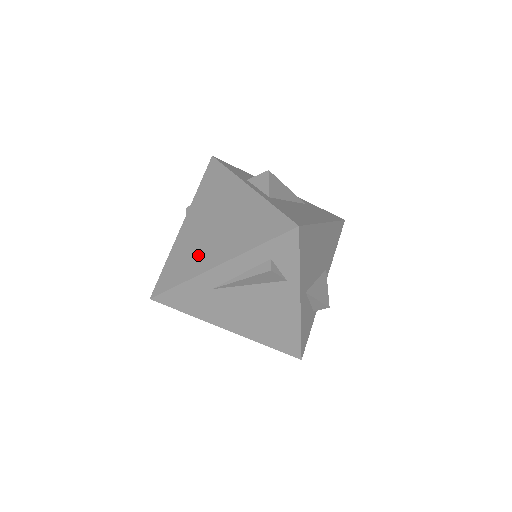
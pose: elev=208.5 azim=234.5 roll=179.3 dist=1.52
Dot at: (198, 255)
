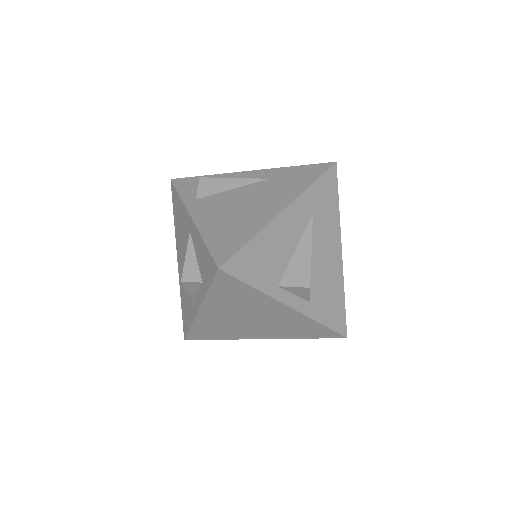
Dot at: (235, 332)
